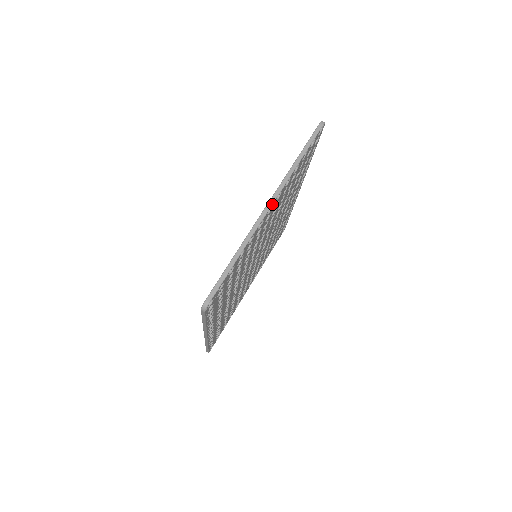
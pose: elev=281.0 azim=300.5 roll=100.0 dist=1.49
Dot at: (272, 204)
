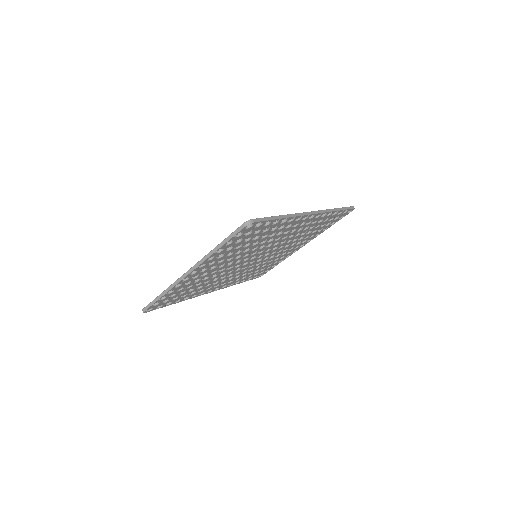
Dot at: (190, 273)
